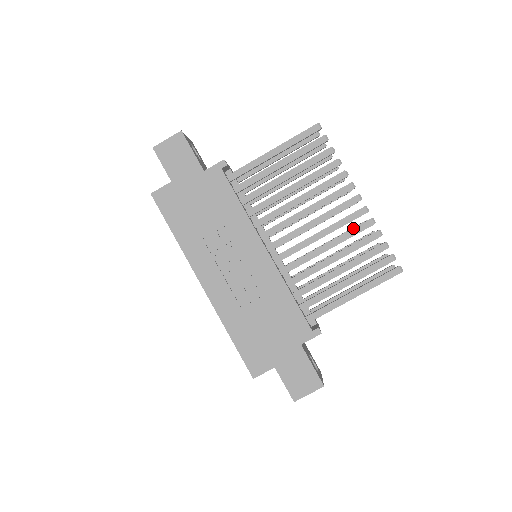
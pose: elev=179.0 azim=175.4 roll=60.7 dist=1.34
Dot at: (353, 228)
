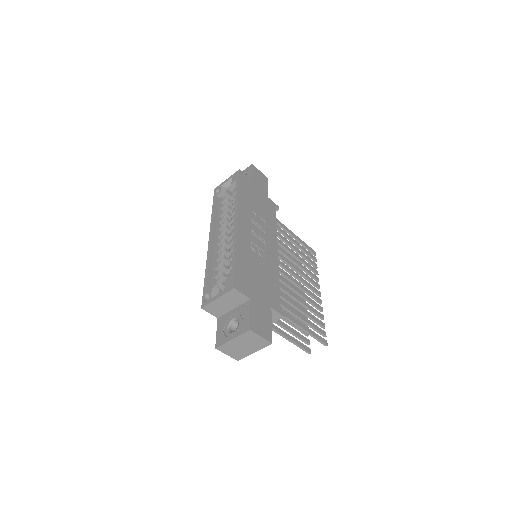
Dot at: occluded
